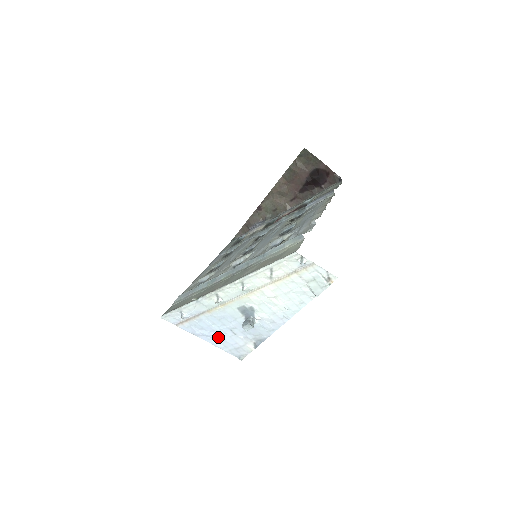
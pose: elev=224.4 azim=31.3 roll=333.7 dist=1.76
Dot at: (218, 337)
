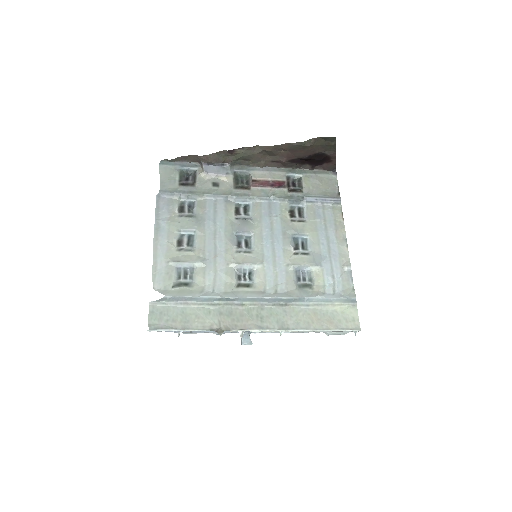
Dot at: occluded
